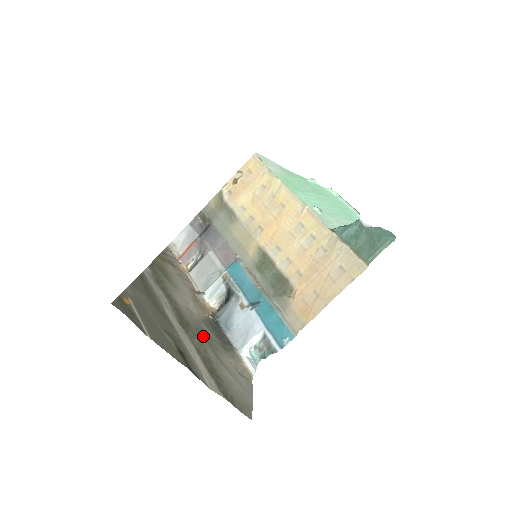
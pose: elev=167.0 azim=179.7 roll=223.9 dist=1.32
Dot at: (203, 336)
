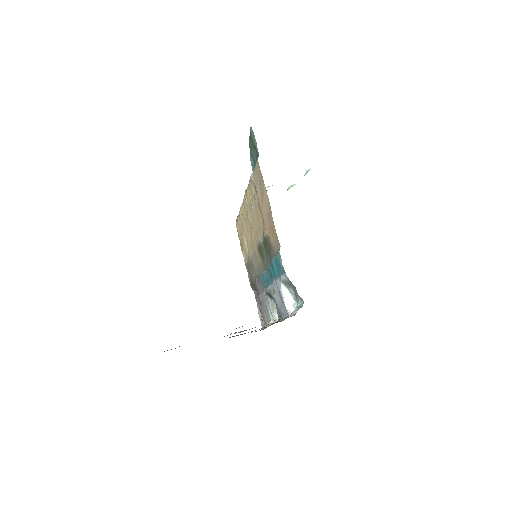
Dot at: occluded
